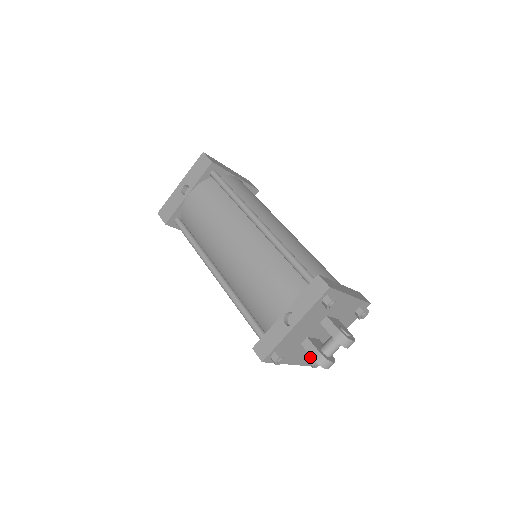
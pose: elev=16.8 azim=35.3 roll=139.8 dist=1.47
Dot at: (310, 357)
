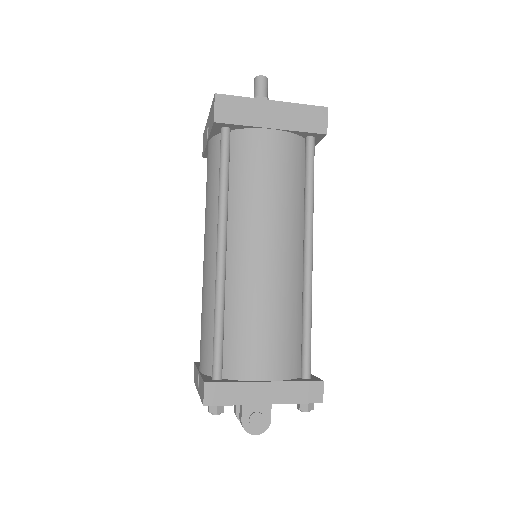
Dot at: occluded
